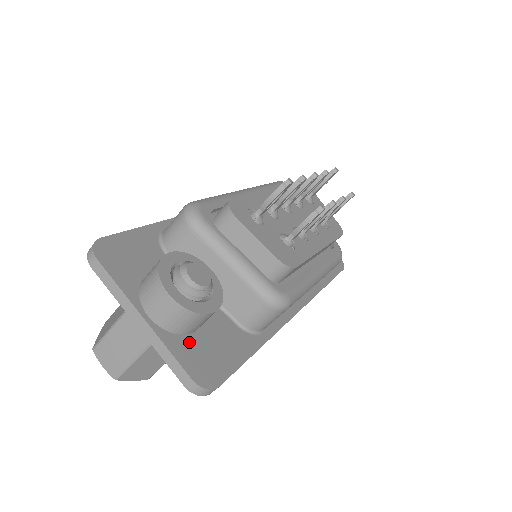
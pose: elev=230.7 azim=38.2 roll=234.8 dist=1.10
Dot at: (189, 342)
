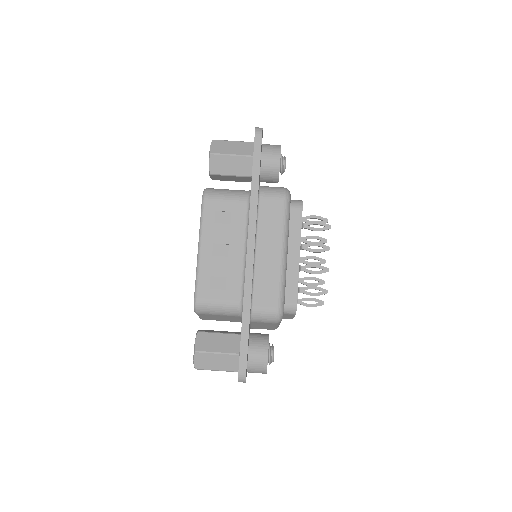
Dot at: (262, 148)
